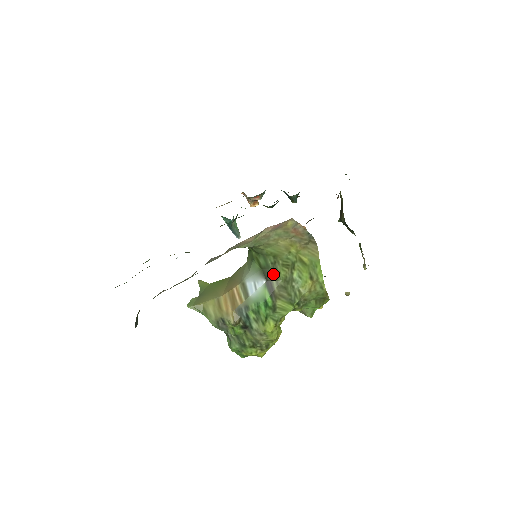
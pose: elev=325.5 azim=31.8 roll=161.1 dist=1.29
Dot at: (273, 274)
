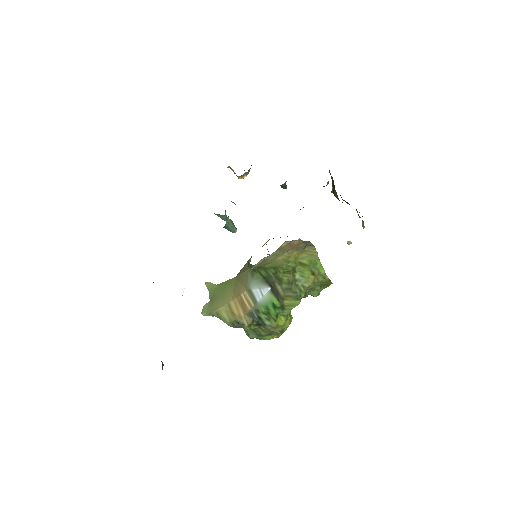
Dot at: (276, 281)
